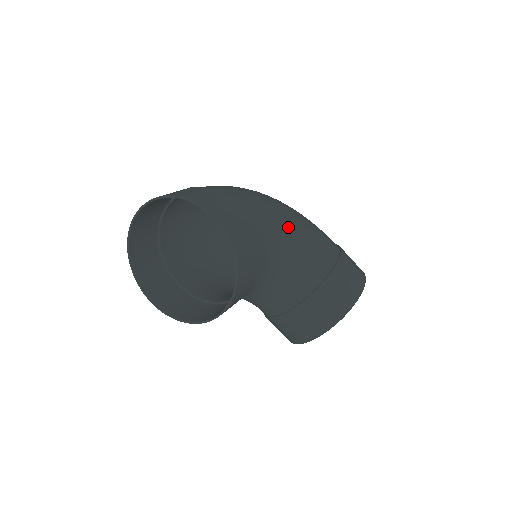
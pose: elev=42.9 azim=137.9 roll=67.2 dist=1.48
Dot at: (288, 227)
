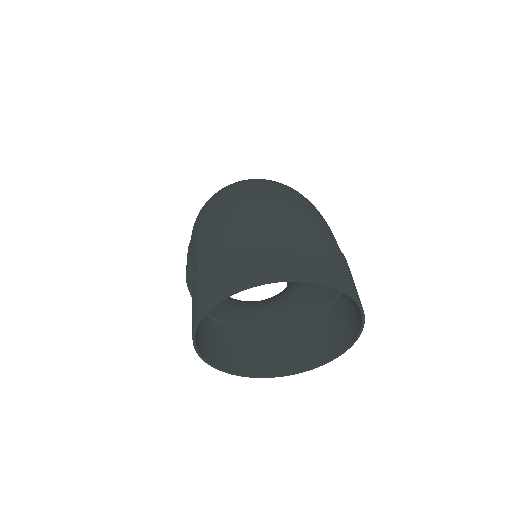
Dot at: occluded
